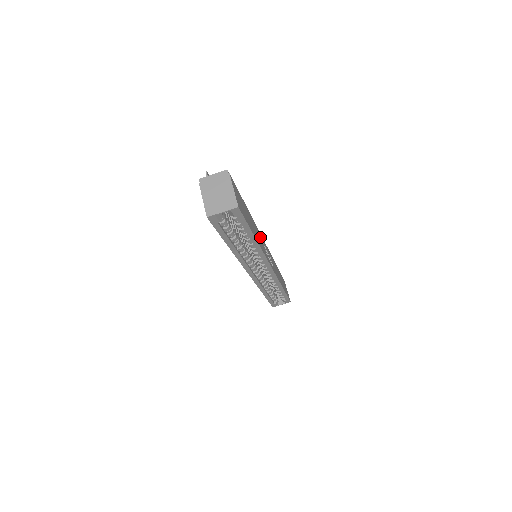
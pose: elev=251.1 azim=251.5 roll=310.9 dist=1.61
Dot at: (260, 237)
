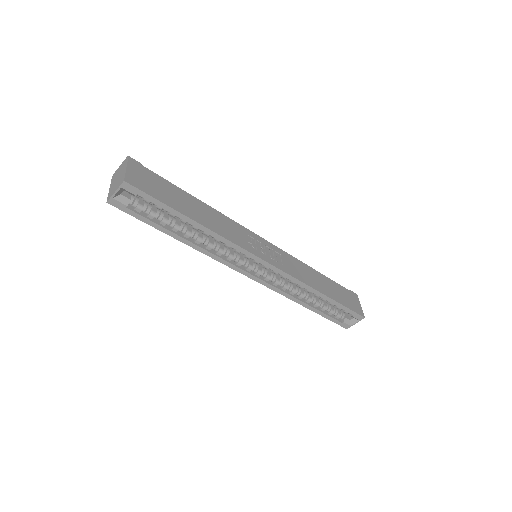
Dot at: (237, 229)
